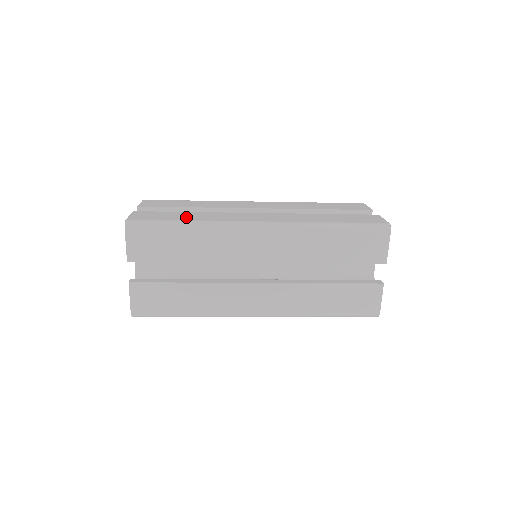
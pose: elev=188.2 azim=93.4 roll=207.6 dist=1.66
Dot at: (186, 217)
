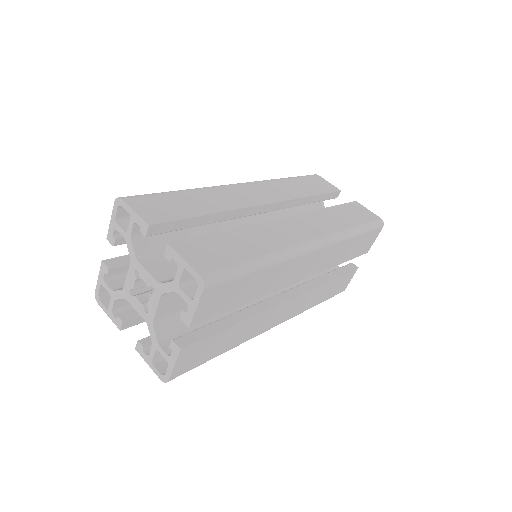
Dot at: (247, 247)
